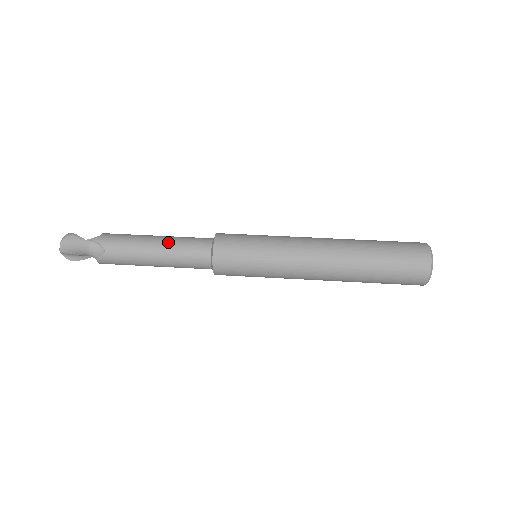
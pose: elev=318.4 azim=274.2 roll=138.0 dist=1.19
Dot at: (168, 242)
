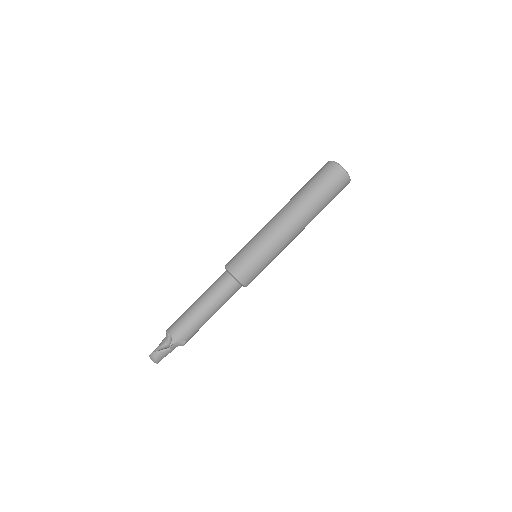
Dot at: (212, 302)
